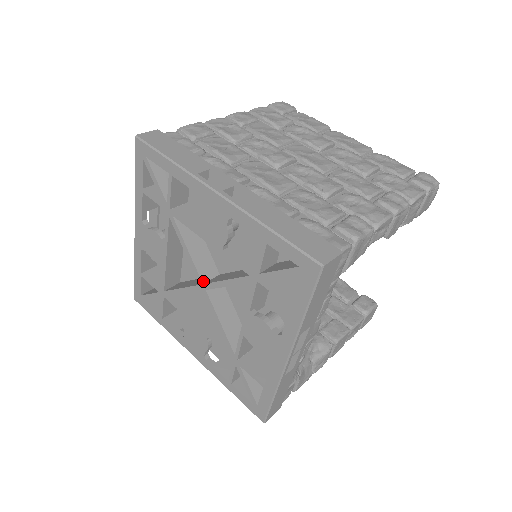
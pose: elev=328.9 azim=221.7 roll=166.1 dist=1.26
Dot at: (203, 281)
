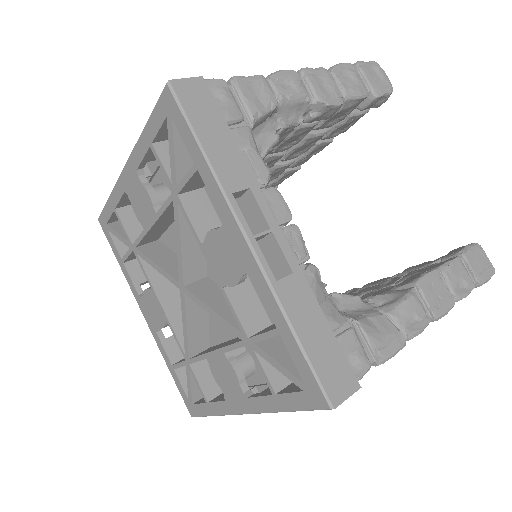
Dot at: (179, 281)
